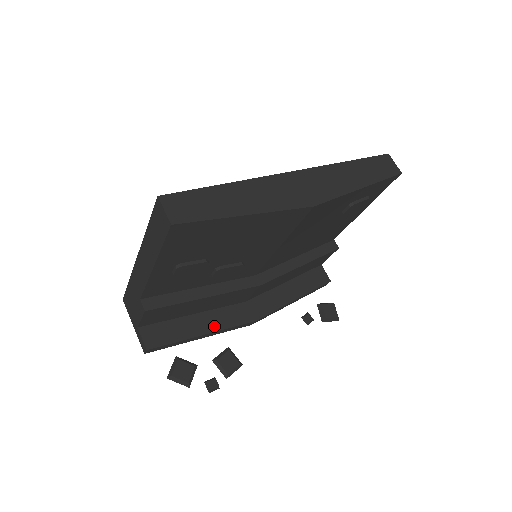
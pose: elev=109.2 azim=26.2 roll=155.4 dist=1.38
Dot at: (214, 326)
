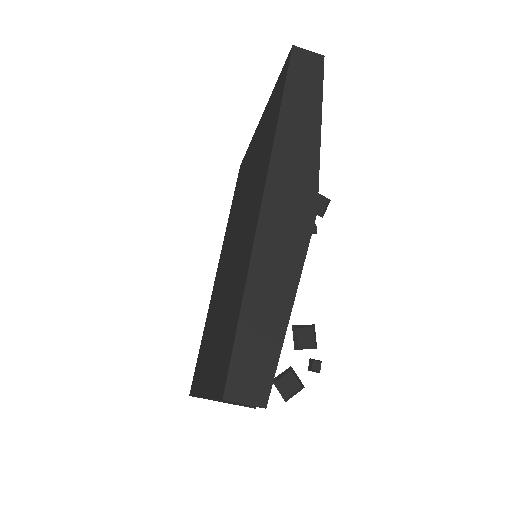
Dot at: occluded
